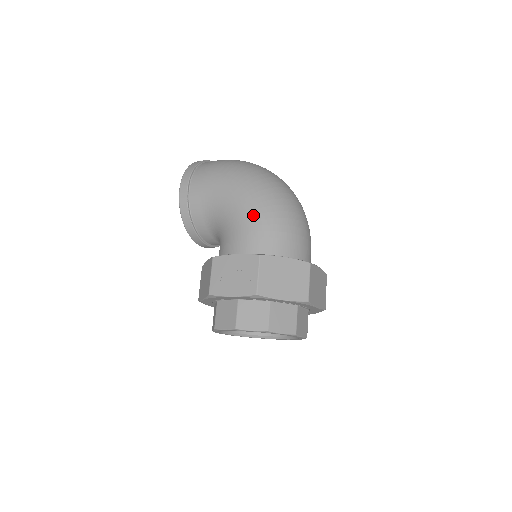
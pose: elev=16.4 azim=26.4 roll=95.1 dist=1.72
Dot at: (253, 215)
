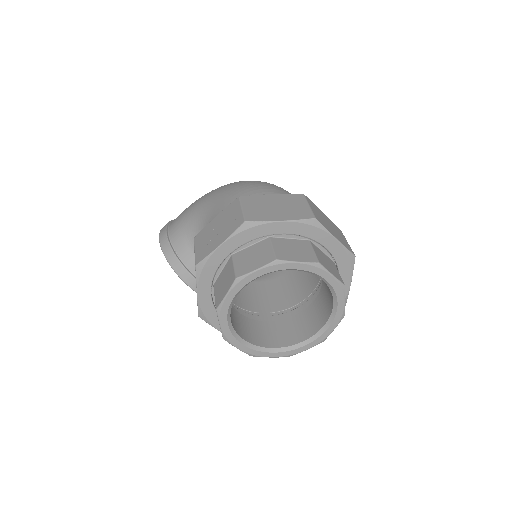
Dot at: (229, 195)
